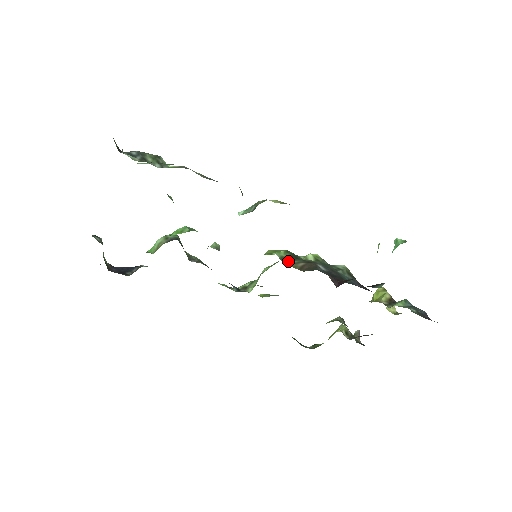
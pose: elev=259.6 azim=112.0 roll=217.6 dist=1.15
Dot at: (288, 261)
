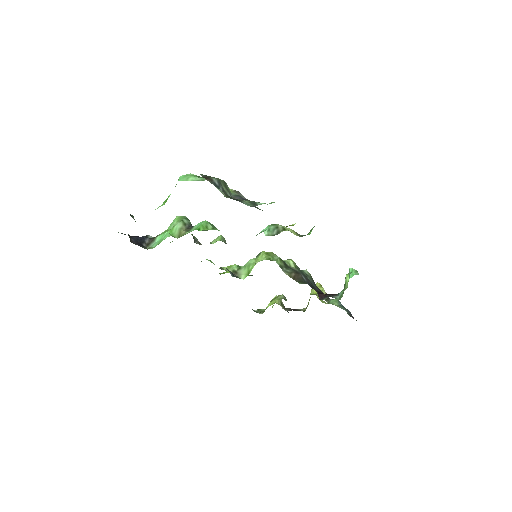
Dot at: (285, 270)
